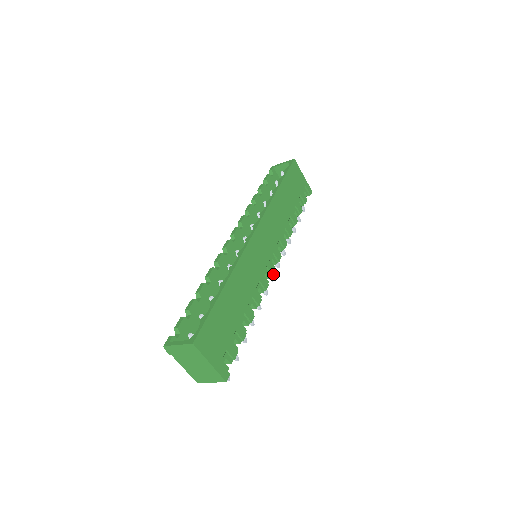
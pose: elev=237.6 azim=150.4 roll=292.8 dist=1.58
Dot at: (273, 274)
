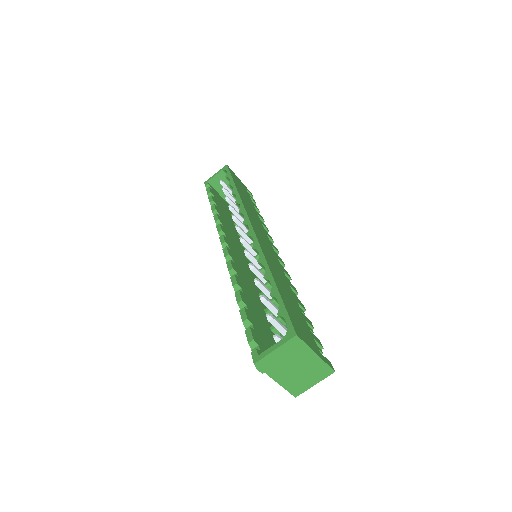
Dot at: (284, 265)
